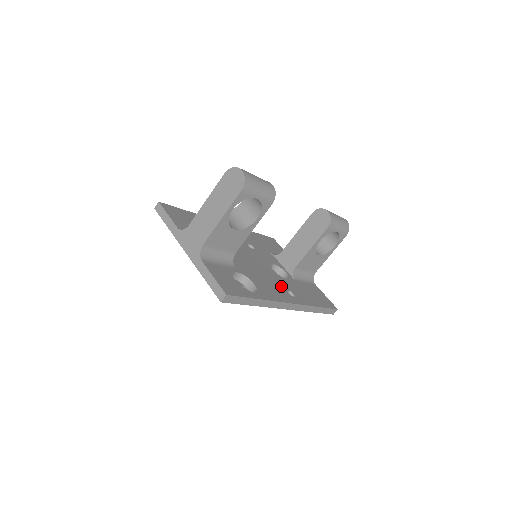
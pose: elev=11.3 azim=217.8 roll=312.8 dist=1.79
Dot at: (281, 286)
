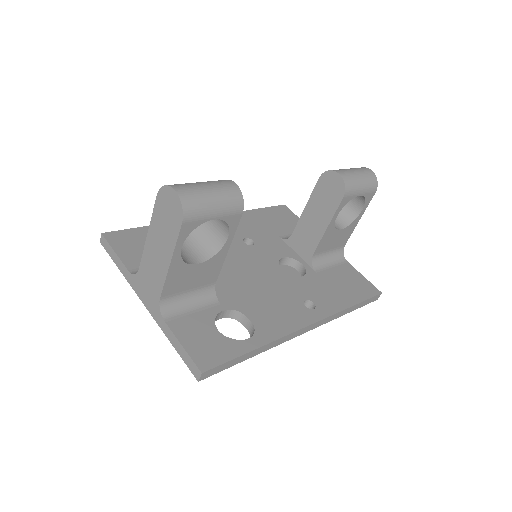
Dot at: (293, 298)
